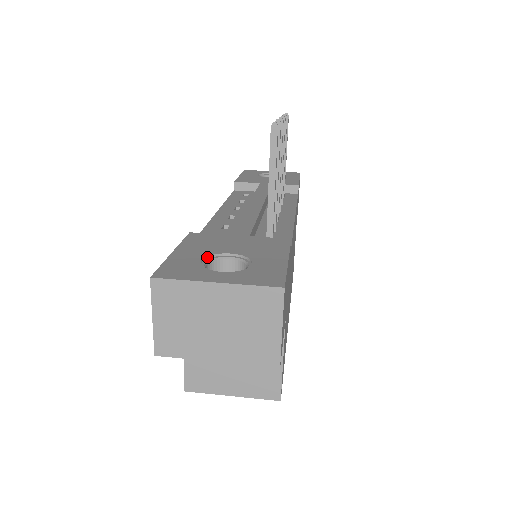
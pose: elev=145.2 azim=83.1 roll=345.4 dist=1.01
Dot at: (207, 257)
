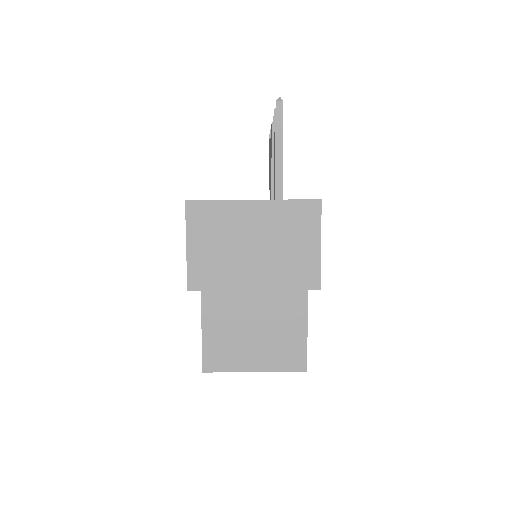
Dot at: occluded
